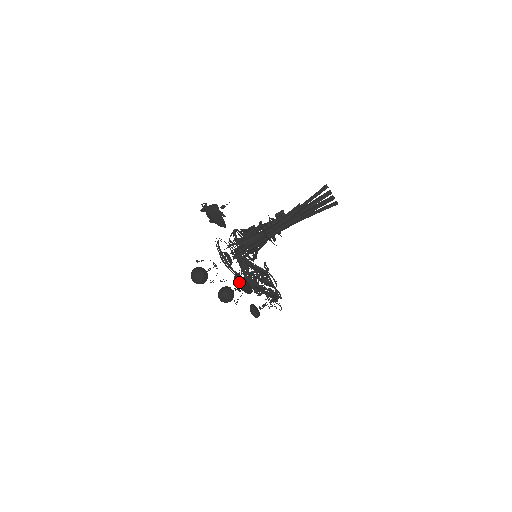
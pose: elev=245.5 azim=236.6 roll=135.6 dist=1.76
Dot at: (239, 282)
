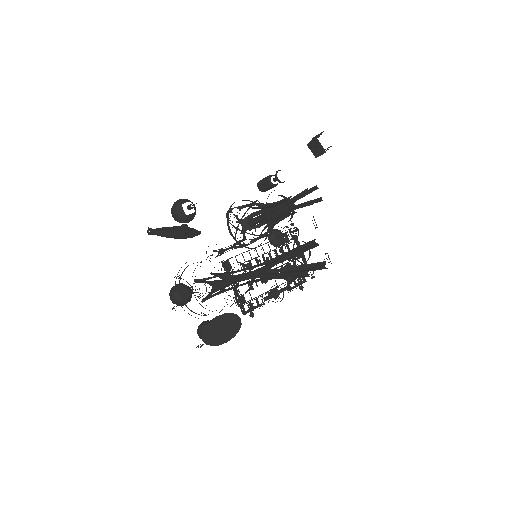
Dot at: (210, 336)
